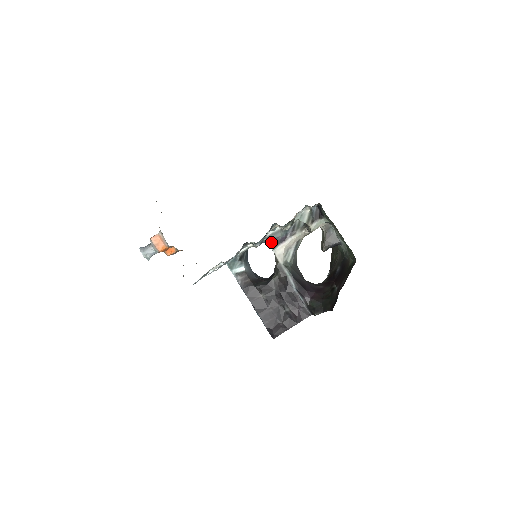
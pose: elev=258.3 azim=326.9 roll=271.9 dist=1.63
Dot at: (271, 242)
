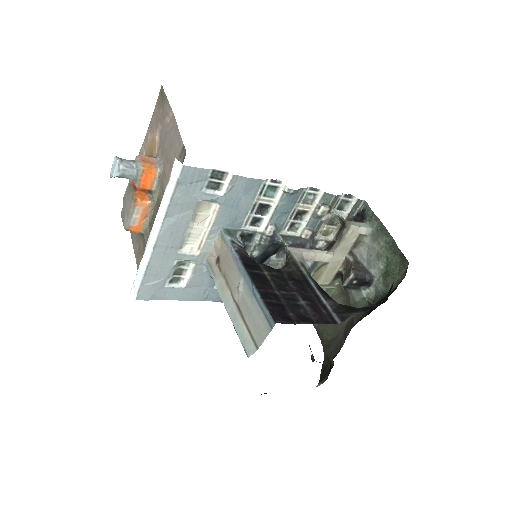
Dot at: (286, 241)
